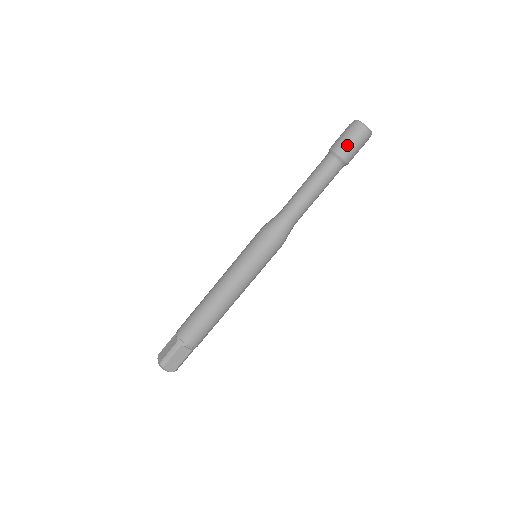
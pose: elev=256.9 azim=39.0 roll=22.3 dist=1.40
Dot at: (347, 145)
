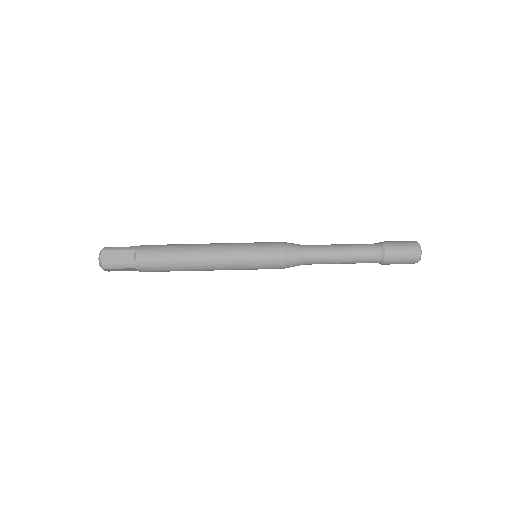
Dot at: (396, 244)
